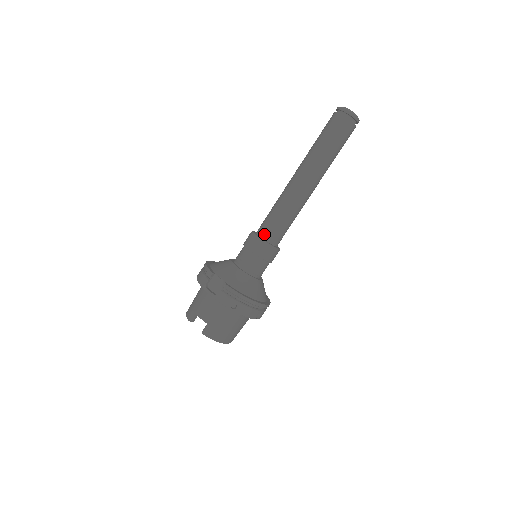
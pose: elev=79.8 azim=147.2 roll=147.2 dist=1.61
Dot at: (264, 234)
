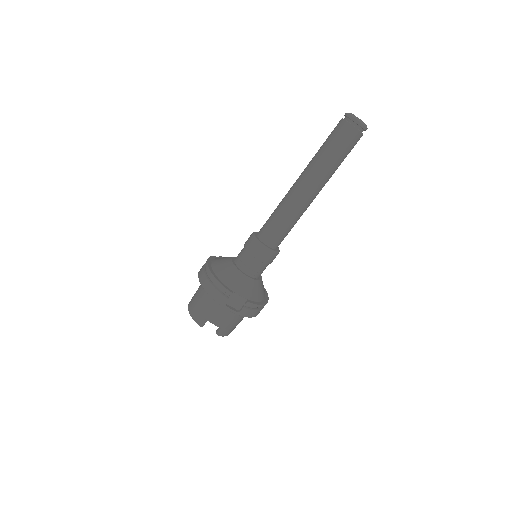
Dot at: (272, 243)
